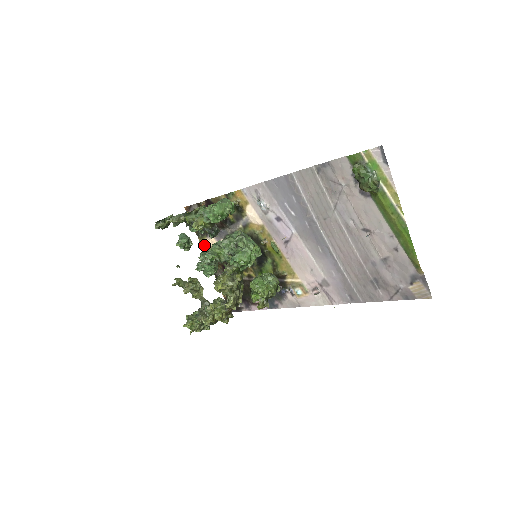
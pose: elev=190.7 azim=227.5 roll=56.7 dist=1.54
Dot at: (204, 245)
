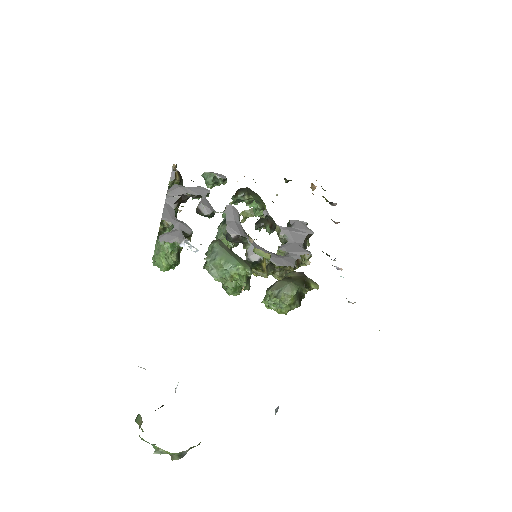
Dot at: occluded
